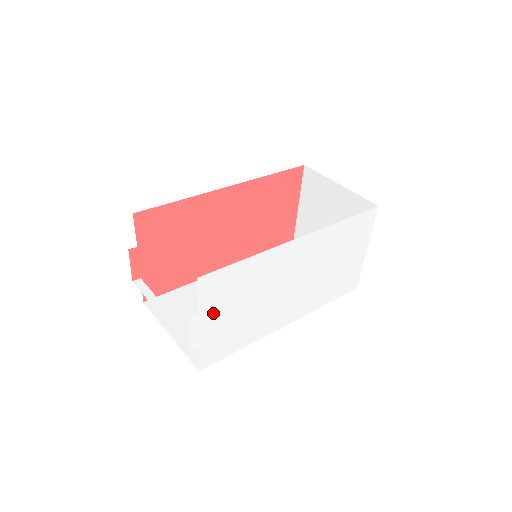
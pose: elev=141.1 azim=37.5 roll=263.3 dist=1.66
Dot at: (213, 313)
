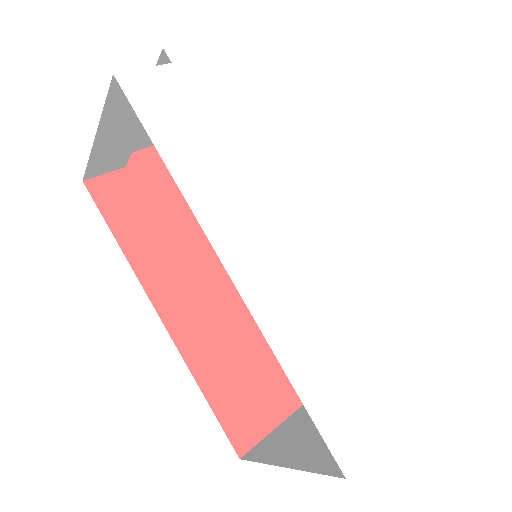
Dot at: (234, 77)
